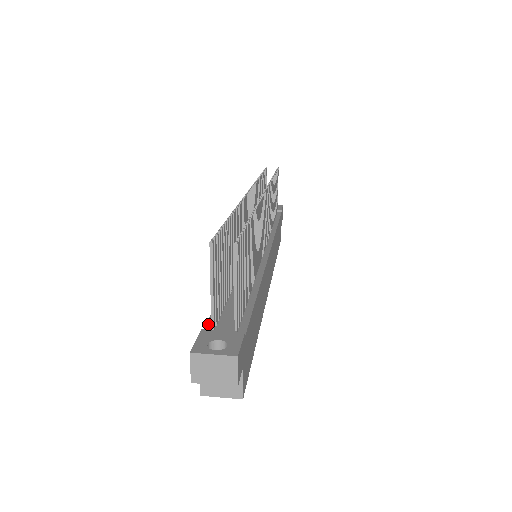
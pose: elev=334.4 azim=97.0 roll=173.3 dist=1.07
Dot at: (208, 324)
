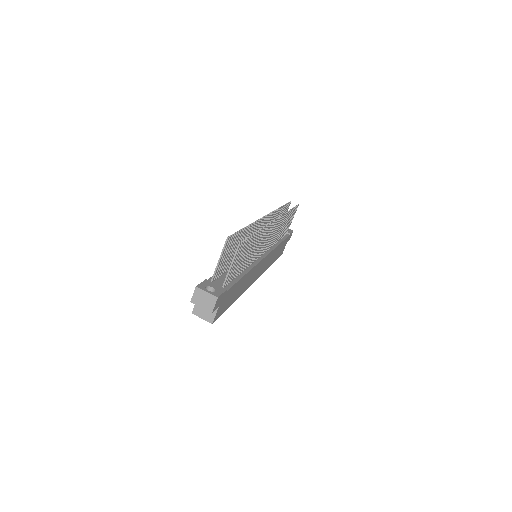
Dot at: (210, 279)
